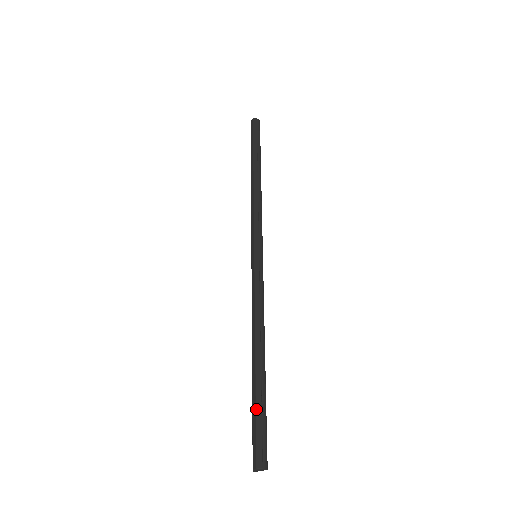
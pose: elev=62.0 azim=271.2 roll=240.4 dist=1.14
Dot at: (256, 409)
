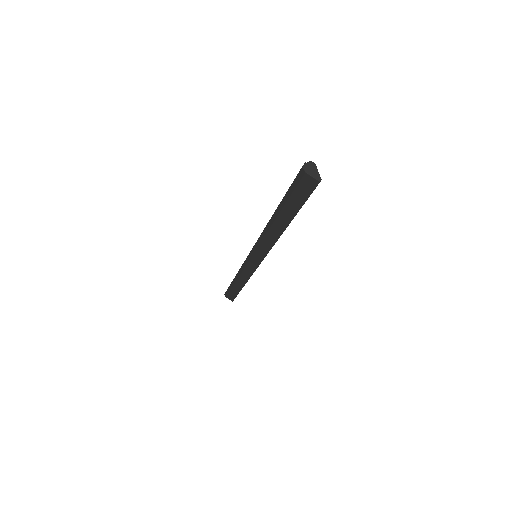
Dot at: (286, 193)
